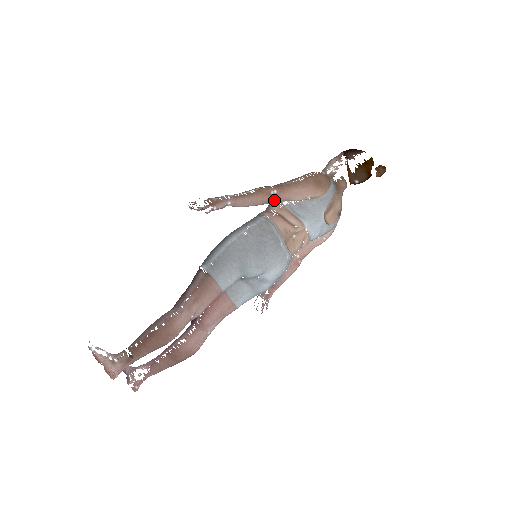
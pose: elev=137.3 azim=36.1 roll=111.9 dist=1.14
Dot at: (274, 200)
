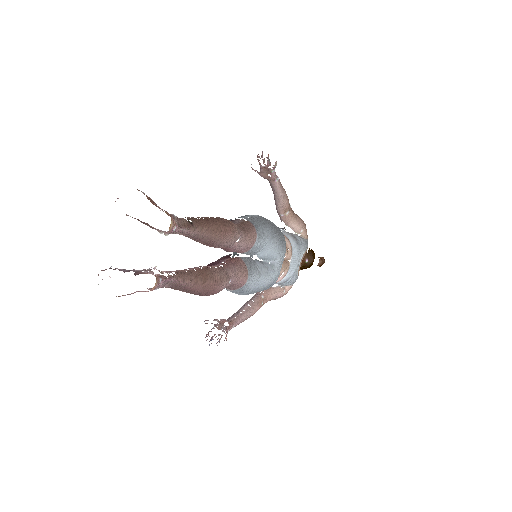
Dot at: (288, 211)
